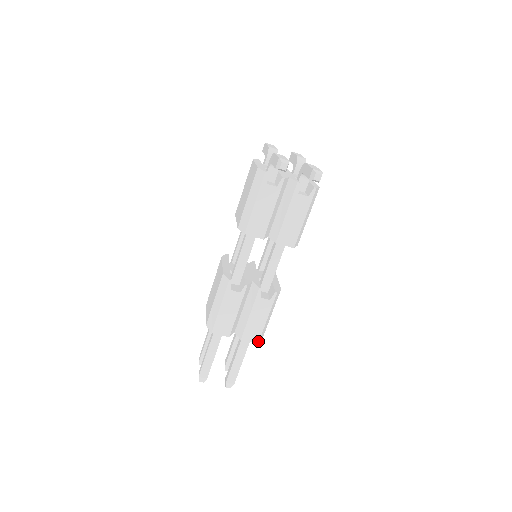
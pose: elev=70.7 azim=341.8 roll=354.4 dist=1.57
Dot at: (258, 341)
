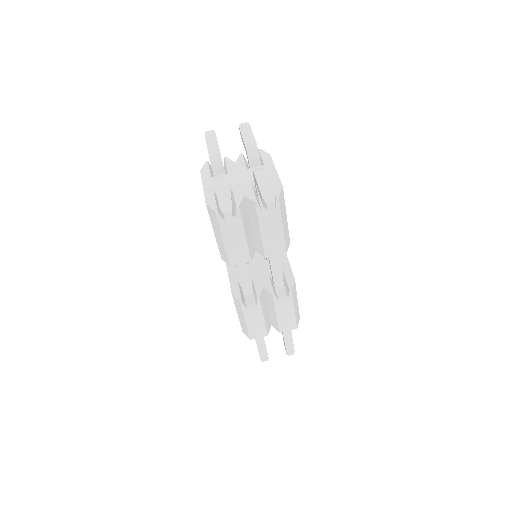
Dot at: (296, 327)
